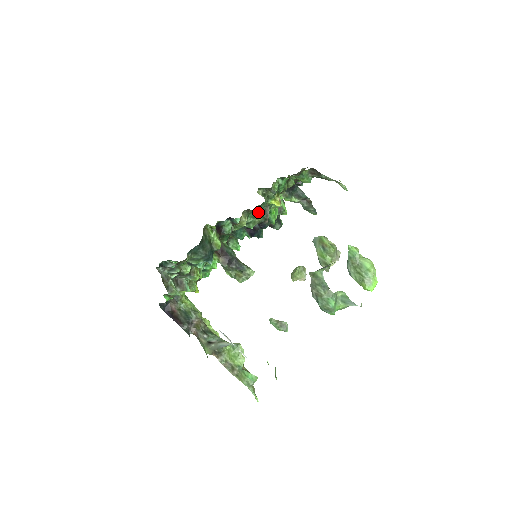
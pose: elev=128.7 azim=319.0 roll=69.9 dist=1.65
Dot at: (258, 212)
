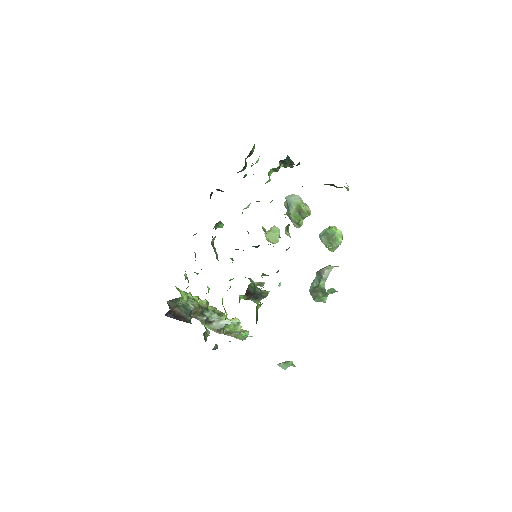
Dot at: occluded
